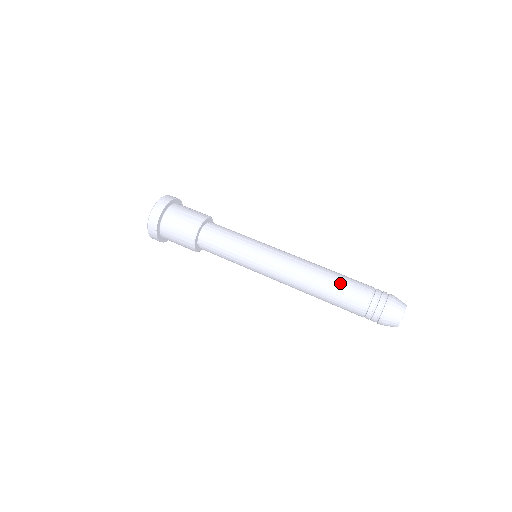
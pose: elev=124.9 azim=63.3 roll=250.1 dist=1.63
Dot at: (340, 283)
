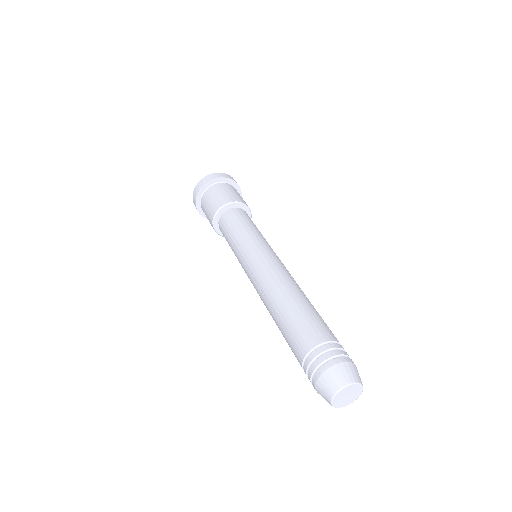
Dot at: (293, 316)
